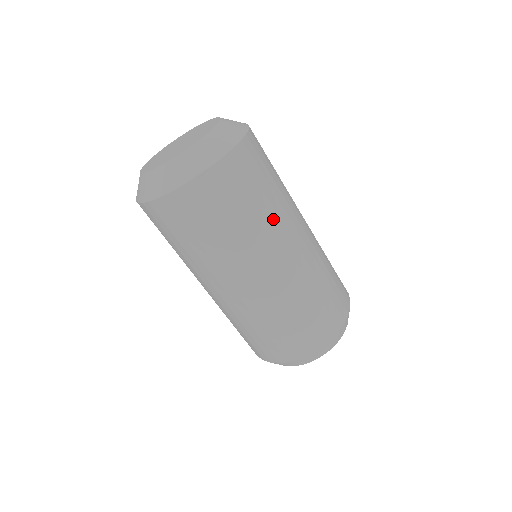
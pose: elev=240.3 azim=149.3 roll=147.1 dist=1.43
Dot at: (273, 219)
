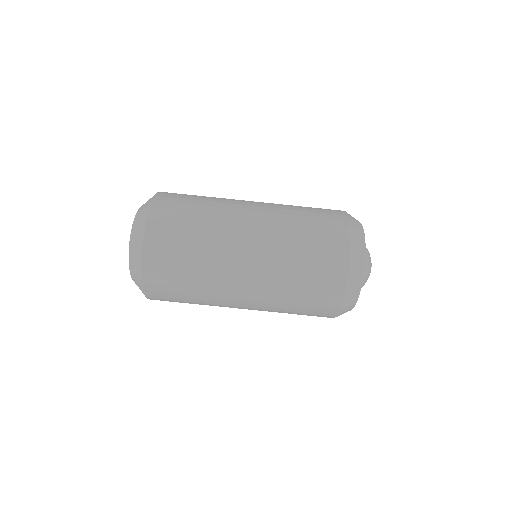
Dot at: (211, 269)
